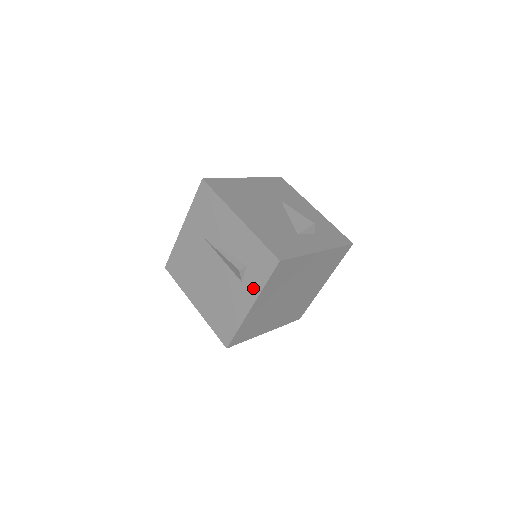
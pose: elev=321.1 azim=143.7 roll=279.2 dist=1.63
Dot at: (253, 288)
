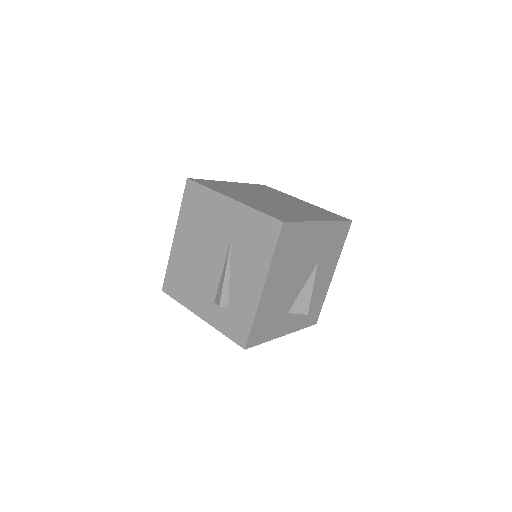
Dot at: (215, 318)
